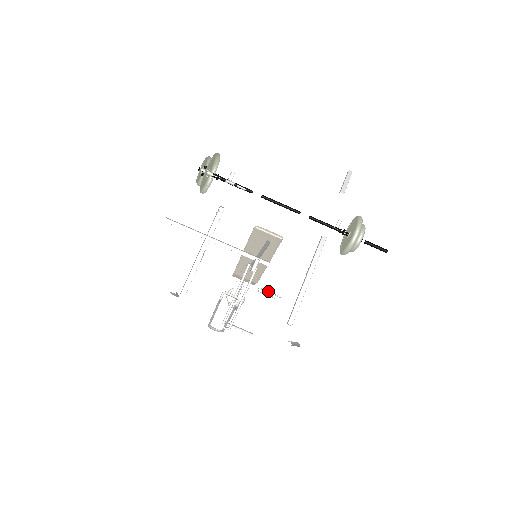
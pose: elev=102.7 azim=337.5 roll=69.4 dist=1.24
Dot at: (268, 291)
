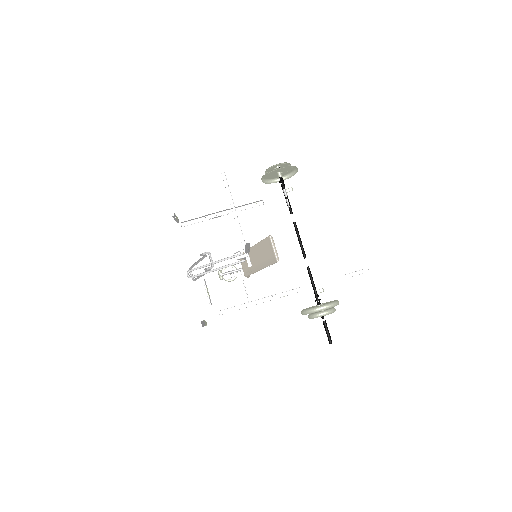
Dot at: occluded
